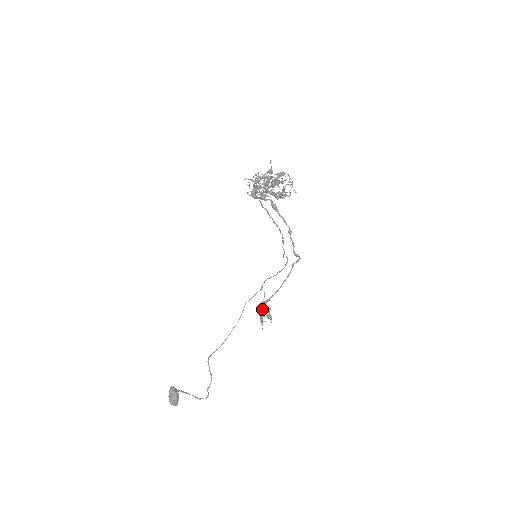
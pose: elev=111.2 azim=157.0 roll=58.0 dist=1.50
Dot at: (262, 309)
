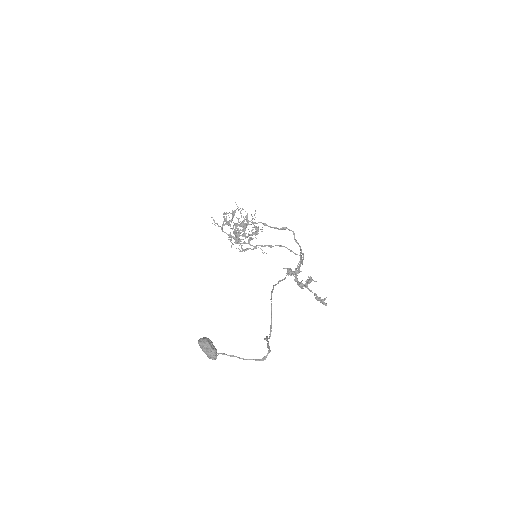
Dot at: (315, 295)
